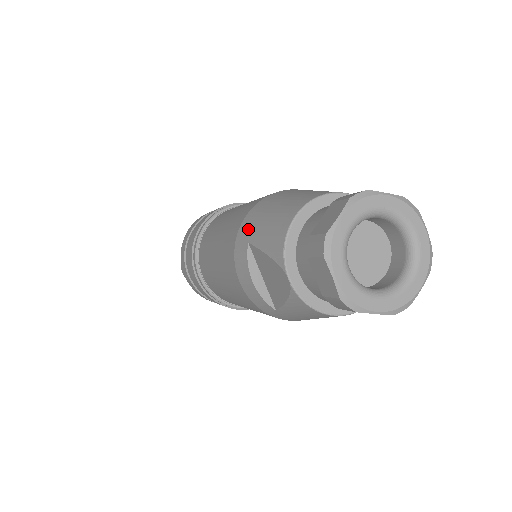
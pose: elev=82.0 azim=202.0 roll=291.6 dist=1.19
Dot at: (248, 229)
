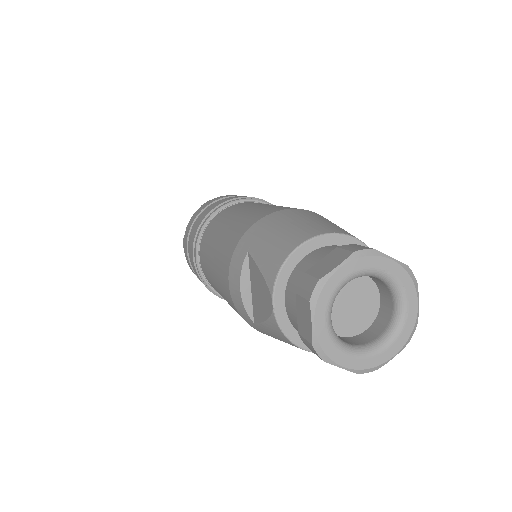
Dot at: (252, 238)
